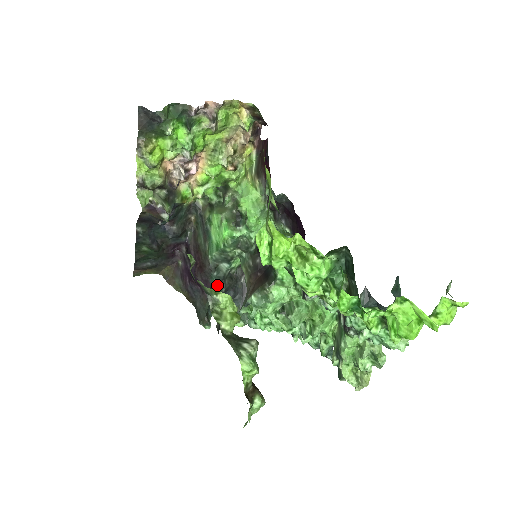
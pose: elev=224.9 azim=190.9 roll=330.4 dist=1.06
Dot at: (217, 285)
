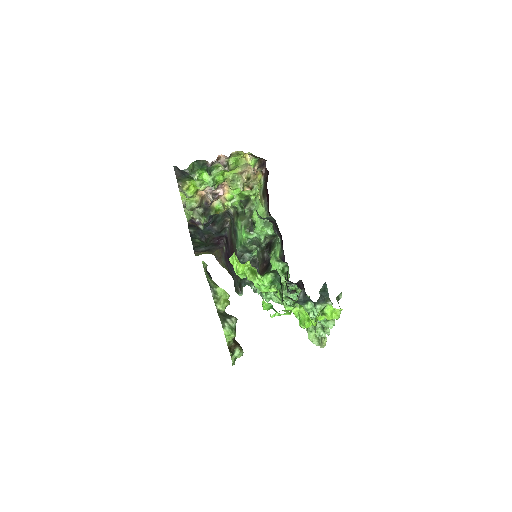
Dot at: occluded
